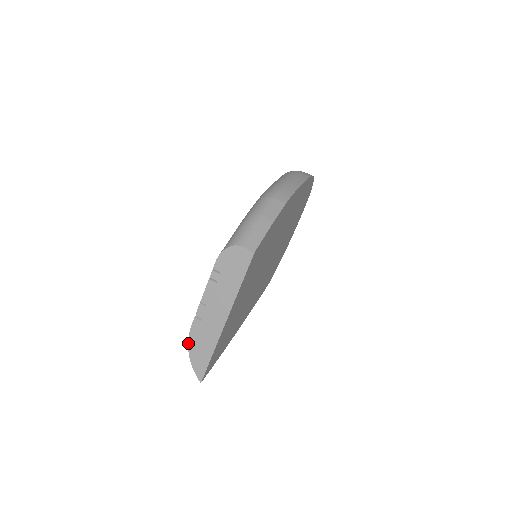
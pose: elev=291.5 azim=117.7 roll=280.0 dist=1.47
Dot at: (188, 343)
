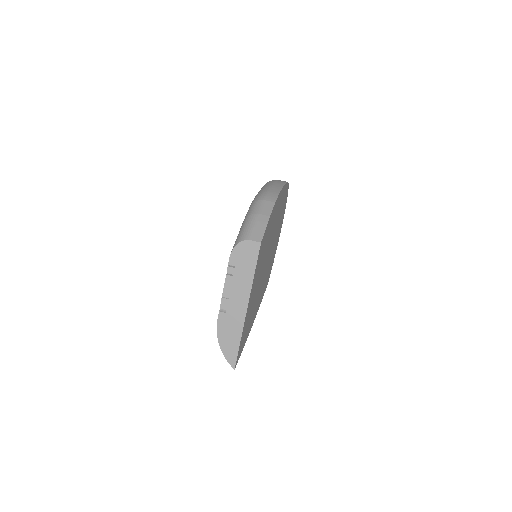
Dot at: (217, 336)
